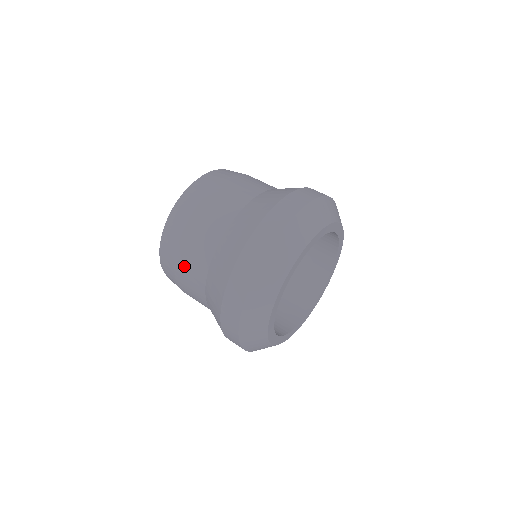
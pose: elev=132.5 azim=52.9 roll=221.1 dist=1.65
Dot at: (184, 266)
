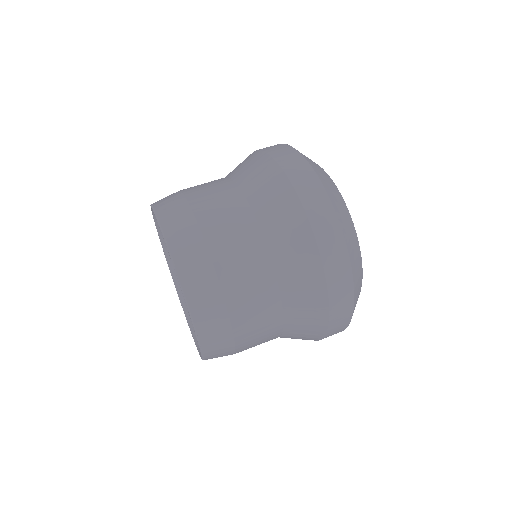
Dot at: (247, 321)
